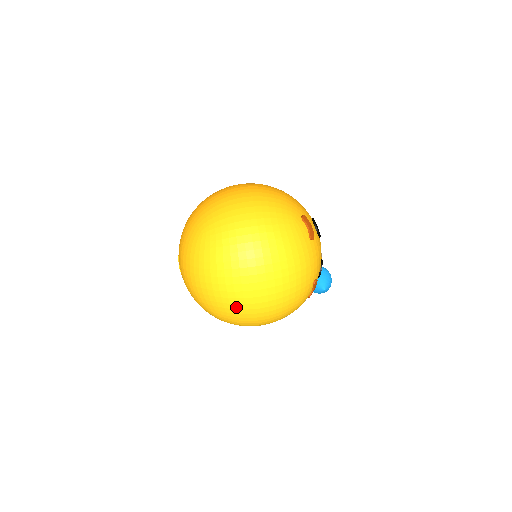
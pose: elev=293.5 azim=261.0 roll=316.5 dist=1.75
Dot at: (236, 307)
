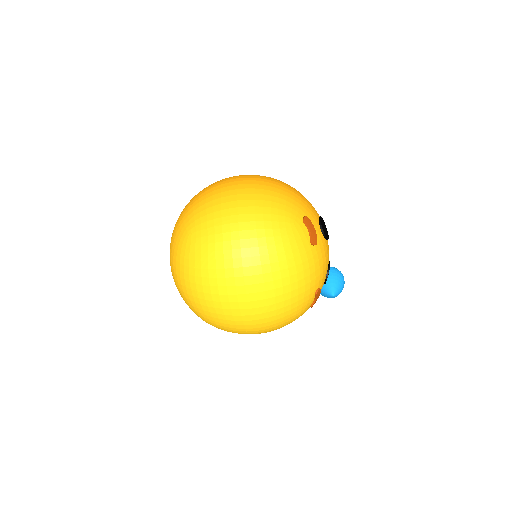
Dot at: (224, 317)
